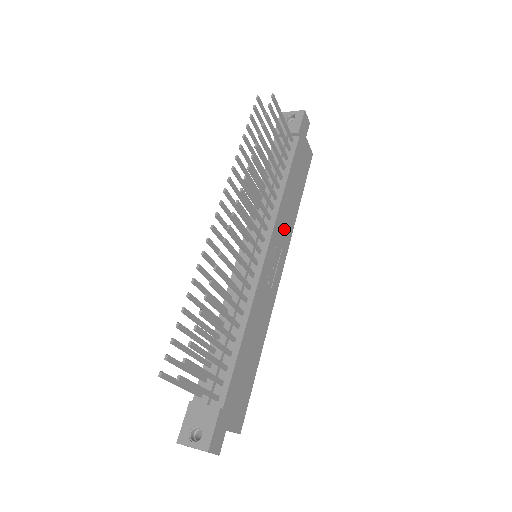
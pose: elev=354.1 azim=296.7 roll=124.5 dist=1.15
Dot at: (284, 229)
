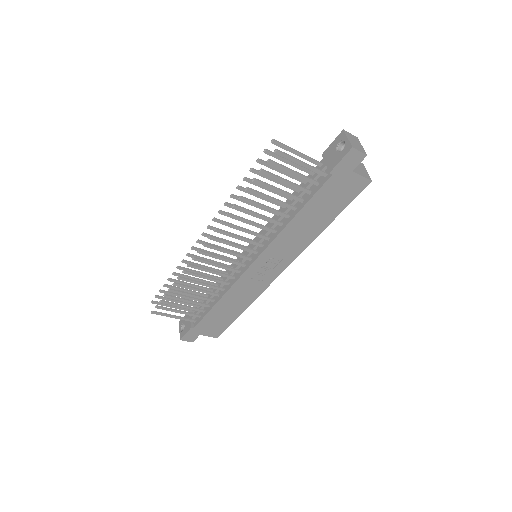
Dot at: (288, 247)
